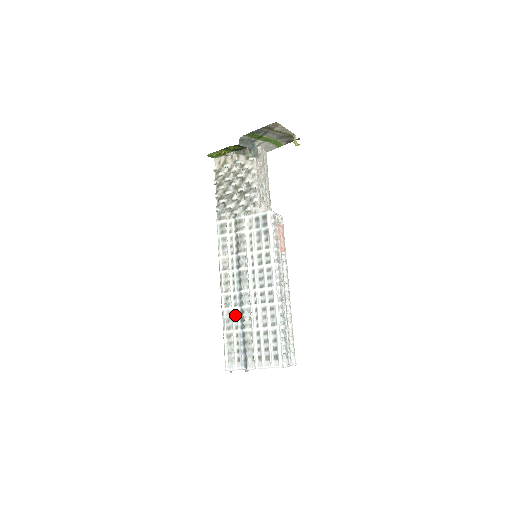
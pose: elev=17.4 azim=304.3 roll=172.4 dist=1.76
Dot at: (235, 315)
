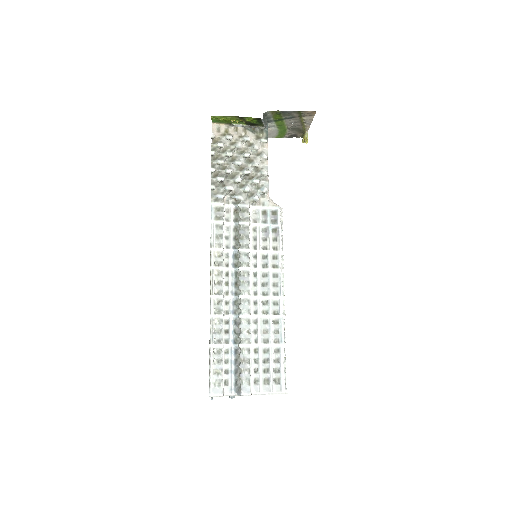
Dot at: (226, 325)
